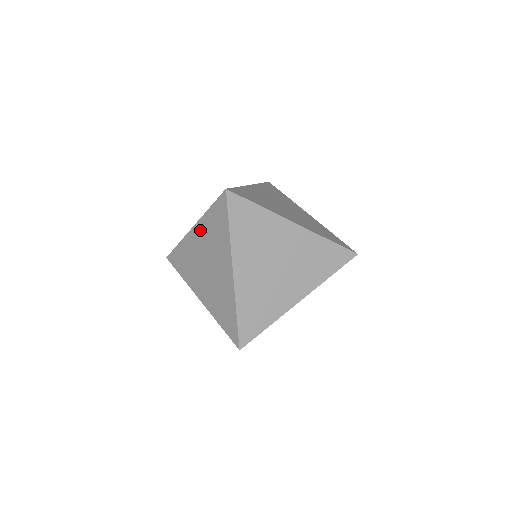
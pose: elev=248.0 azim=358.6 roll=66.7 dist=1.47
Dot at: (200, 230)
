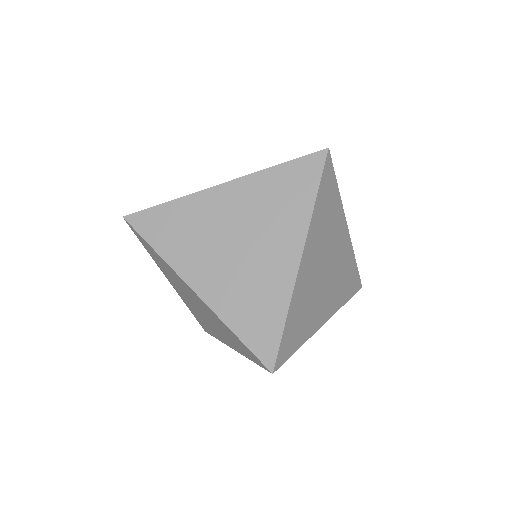
Dot at: (168, 278)
